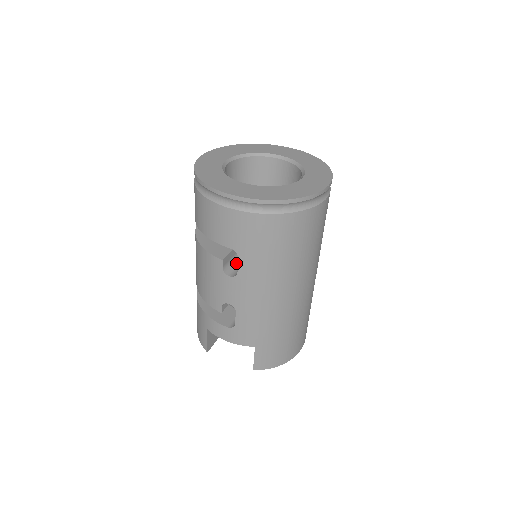
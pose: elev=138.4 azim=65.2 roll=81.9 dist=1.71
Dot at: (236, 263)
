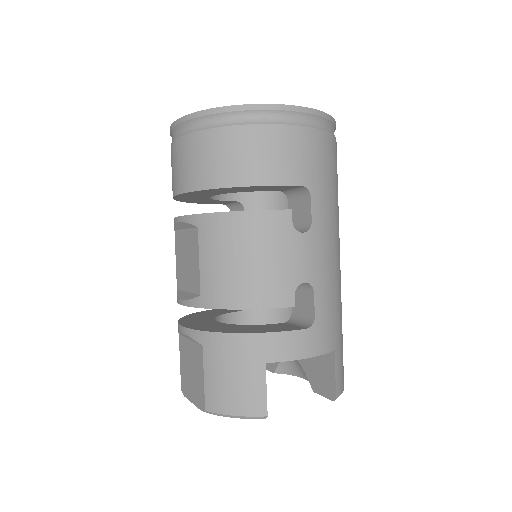
Dot at: occluded
